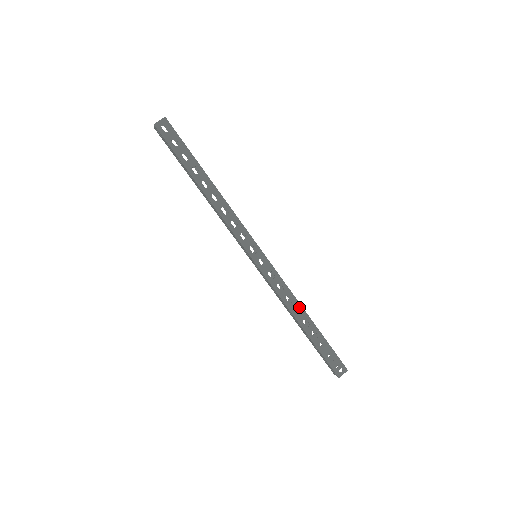
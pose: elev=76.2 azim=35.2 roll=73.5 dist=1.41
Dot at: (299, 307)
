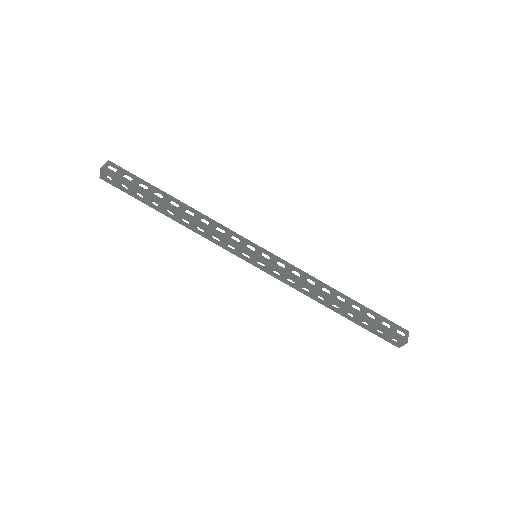
Dot at: (325, 286)
